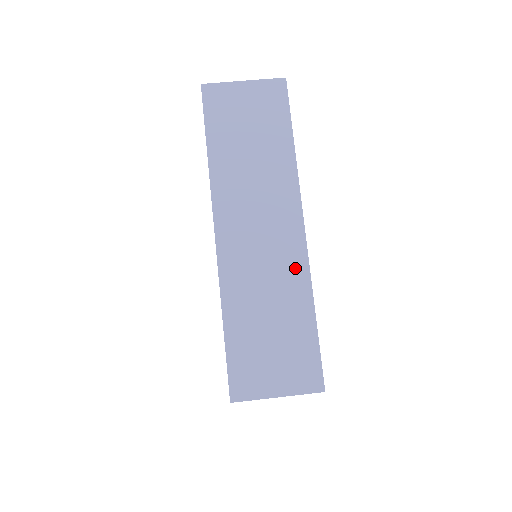
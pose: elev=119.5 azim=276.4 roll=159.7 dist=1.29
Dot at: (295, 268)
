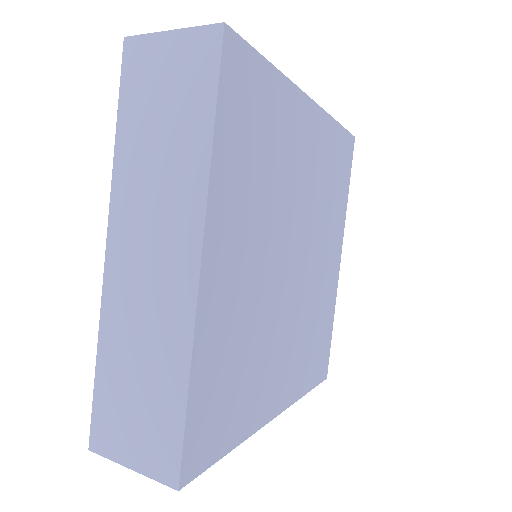
Dot at: occluded
